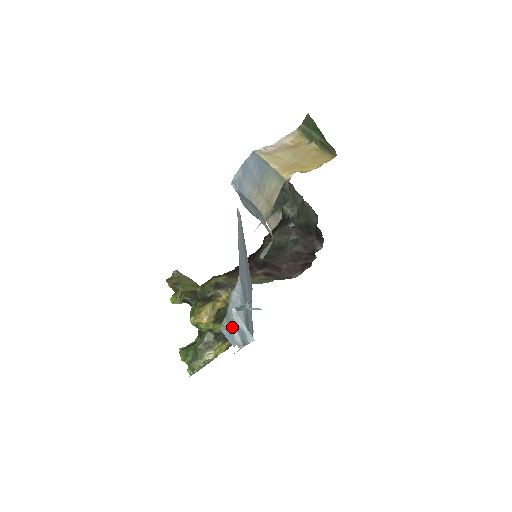
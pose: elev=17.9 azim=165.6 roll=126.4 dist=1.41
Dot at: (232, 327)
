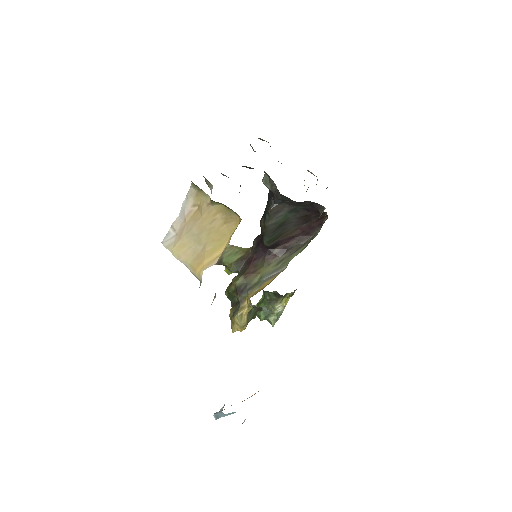
Dot at: occluded
